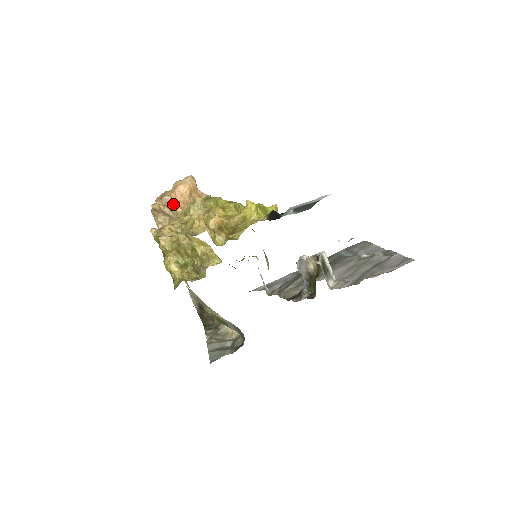
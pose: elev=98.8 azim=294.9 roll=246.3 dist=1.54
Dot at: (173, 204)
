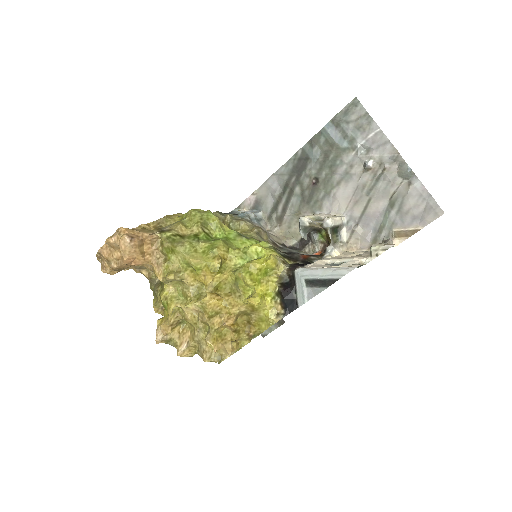
Dot at: (129, 265)
